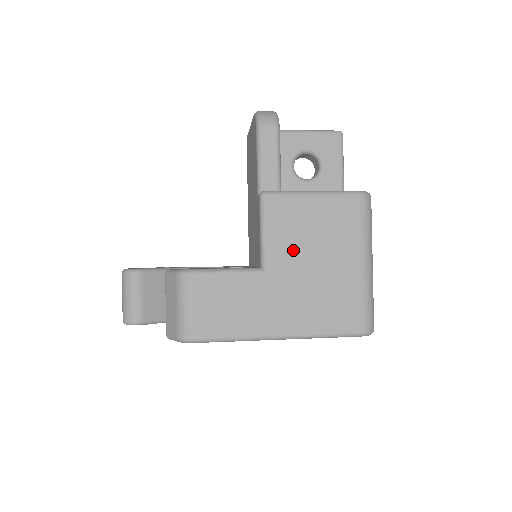
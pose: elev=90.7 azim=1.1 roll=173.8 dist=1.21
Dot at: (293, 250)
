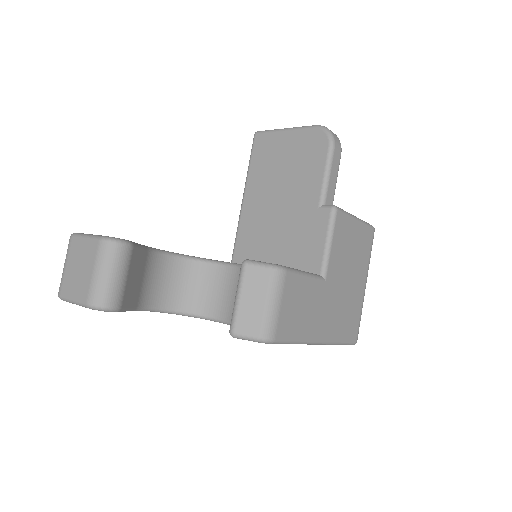
Dot at: (341, 265)
